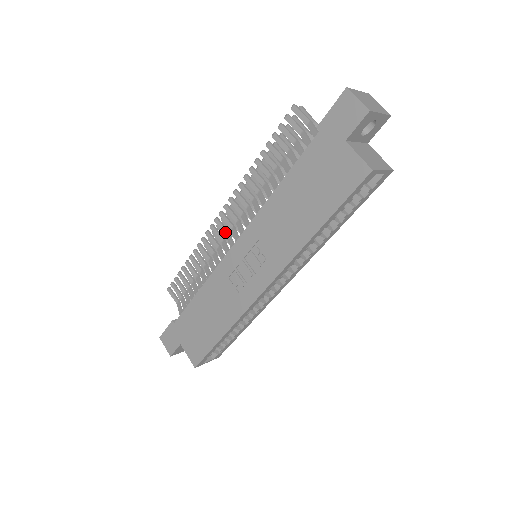
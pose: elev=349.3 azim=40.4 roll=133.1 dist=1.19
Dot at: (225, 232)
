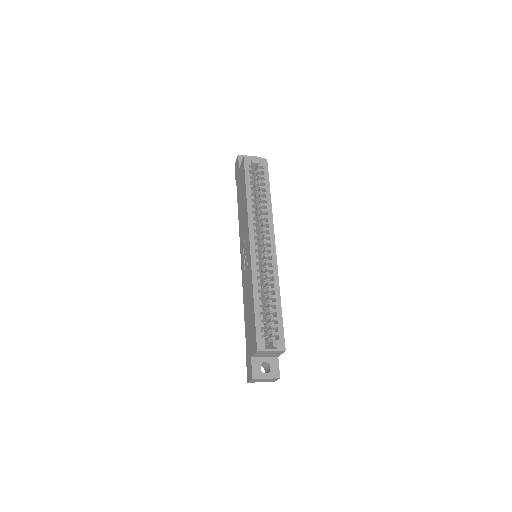
Dot at: occluded
